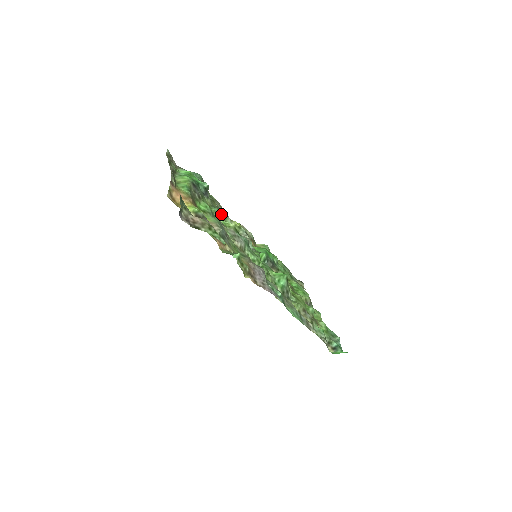
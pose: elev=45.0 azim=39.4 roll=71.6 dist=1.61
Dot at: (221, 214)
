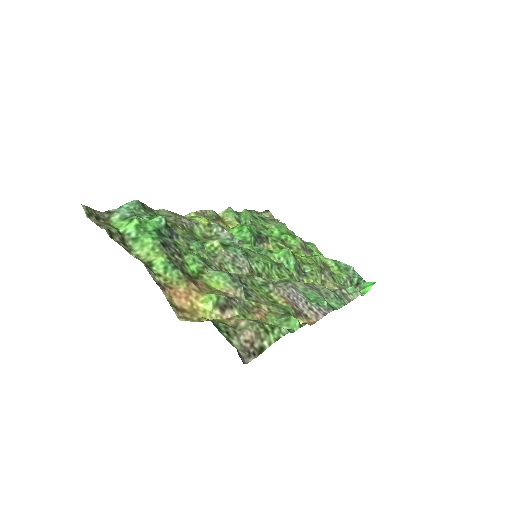
Dot at: (188, 231)
